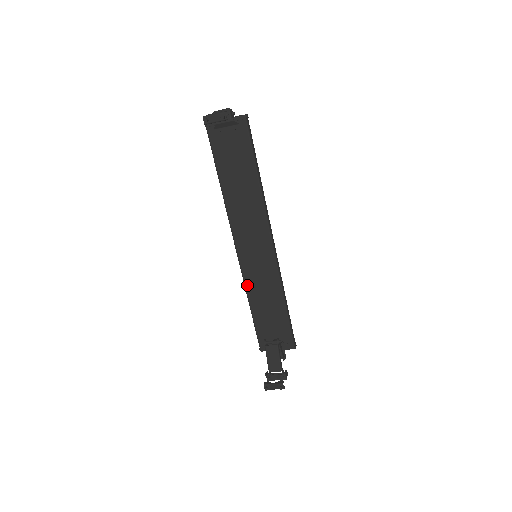
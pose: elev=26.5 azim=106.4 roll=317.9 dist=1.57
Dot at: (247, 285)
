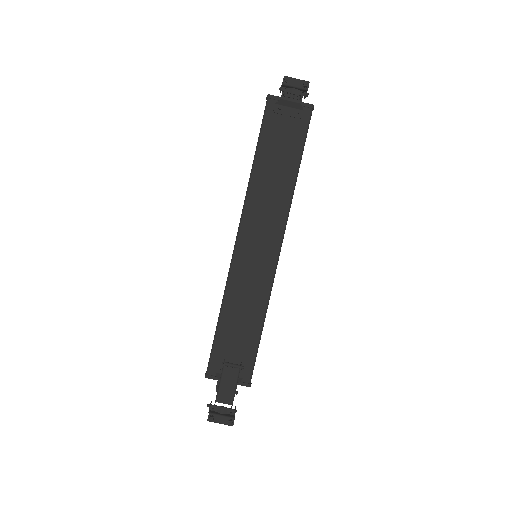
Dot at: (229, 287)
